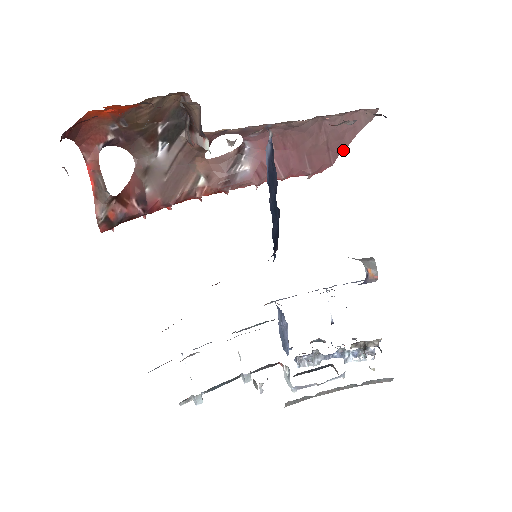
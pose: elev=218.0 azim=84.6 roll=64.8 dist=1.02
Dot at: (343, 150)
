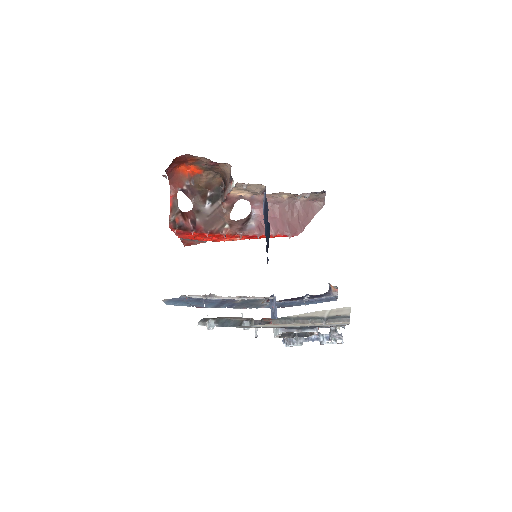
Dot at: occluded
